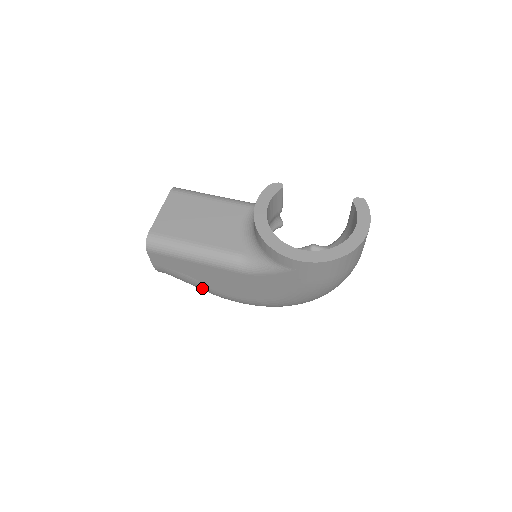
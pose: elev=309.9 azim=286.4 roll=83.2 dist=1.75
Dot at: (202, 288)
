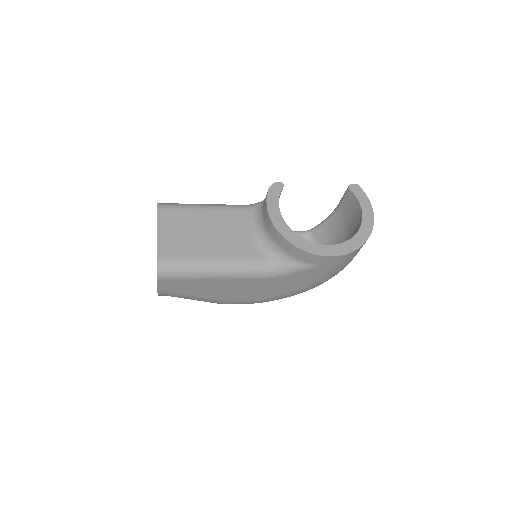
Dot at: (208, 301)
